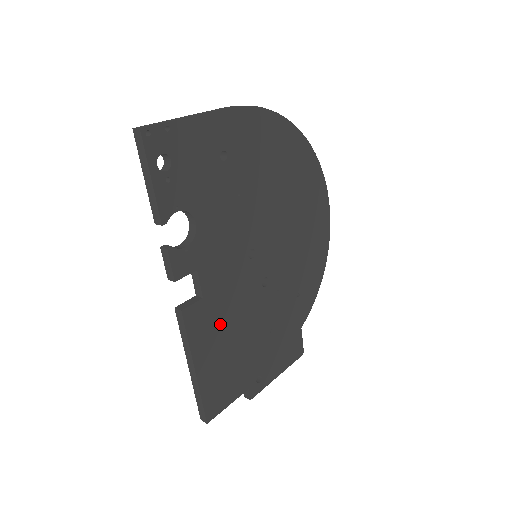
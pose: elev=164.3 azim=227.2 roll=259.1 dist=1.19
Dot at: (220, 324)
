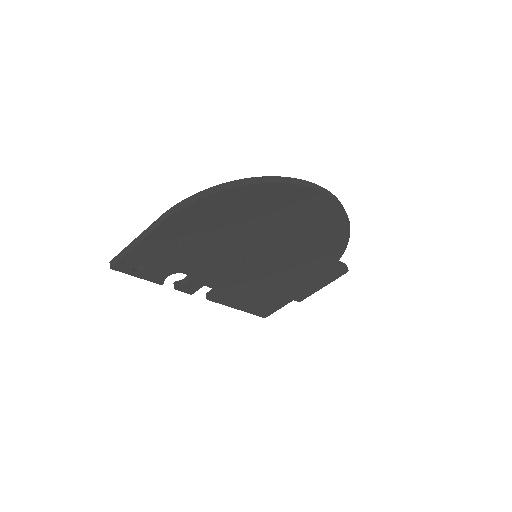
Dot at: (243, 292)
